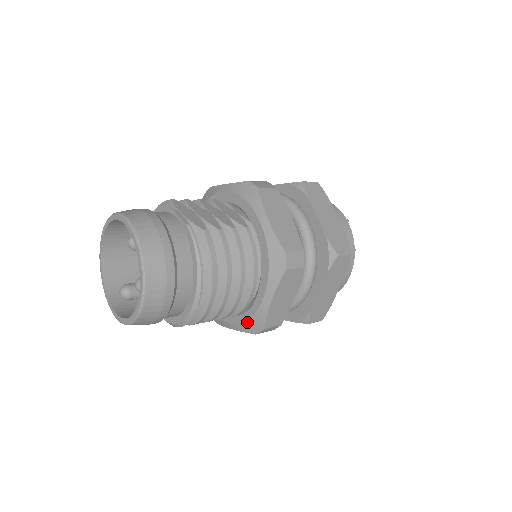
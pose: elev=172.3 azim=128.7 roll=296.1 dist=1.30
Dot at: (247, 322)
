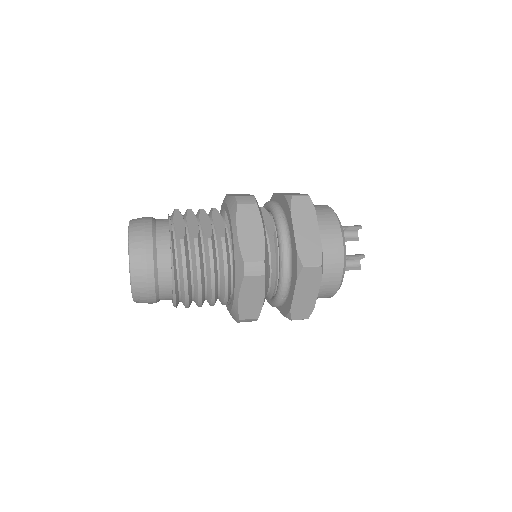
Dot at: (231, 312)
